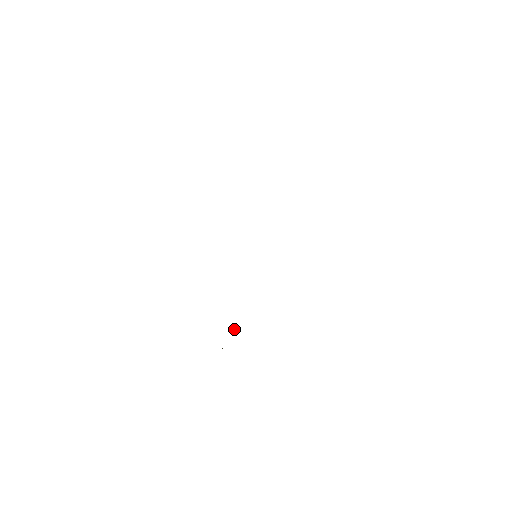
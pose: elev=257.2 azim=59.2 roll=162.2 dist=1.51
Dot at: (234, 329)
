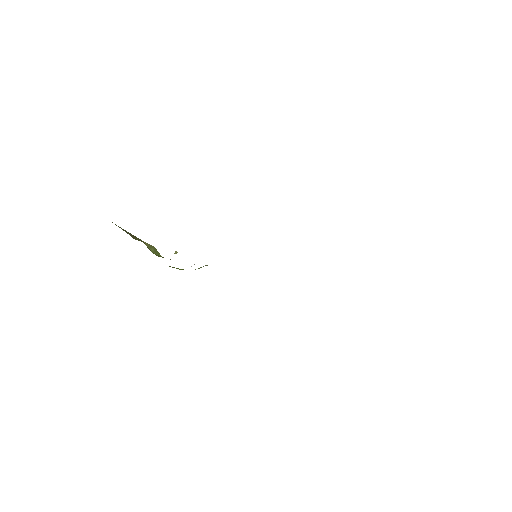
Dot at: occluded
